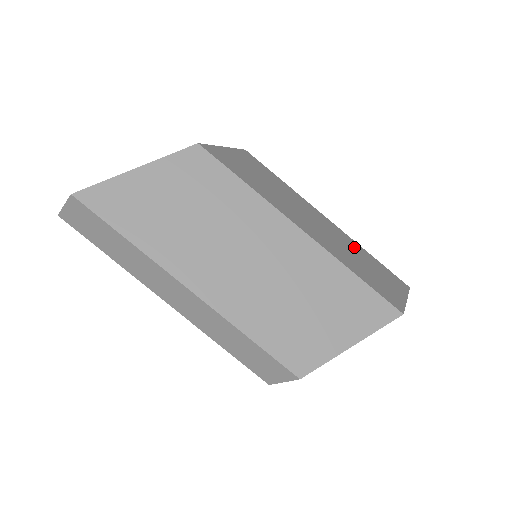
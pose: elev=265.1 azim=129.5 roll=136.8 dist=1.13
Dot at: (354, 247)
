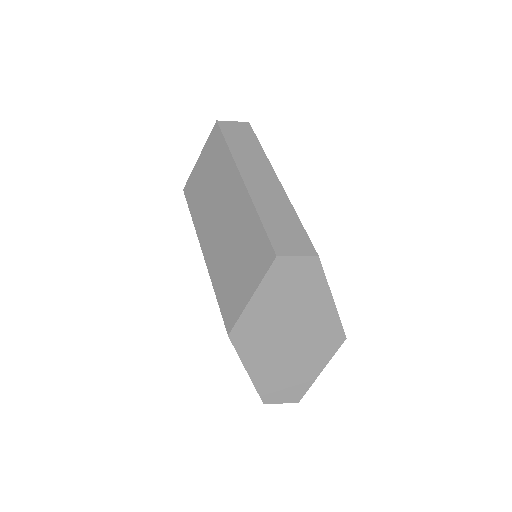
Dot at: occluded
